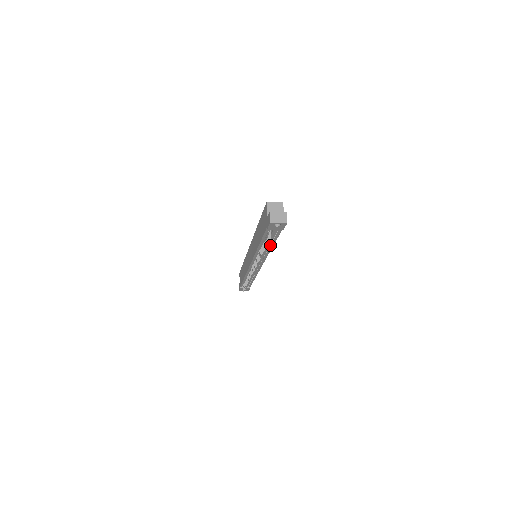
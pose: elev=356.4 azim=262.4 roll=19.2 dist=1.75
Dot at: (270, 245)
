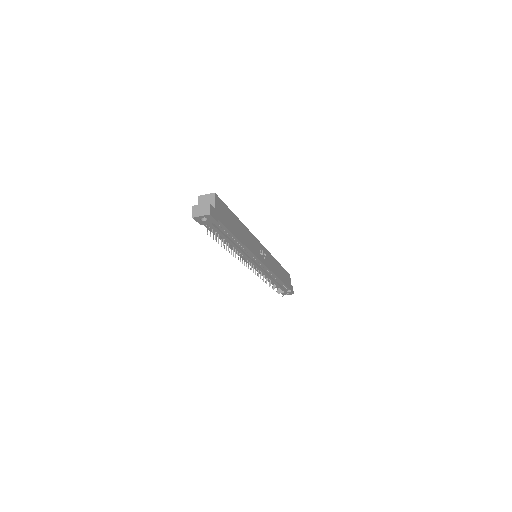
Dot at: (237, 242)
